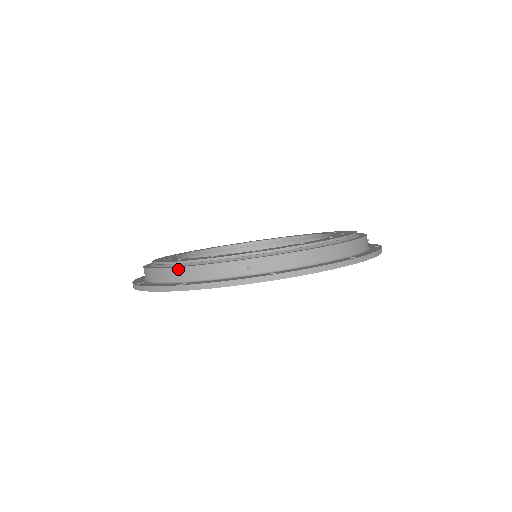
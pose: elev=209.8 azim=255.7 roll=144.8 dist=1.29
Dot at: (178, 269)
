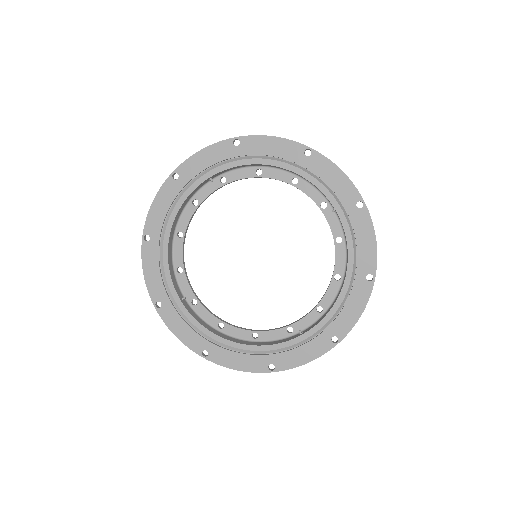
Dot at: occluded
